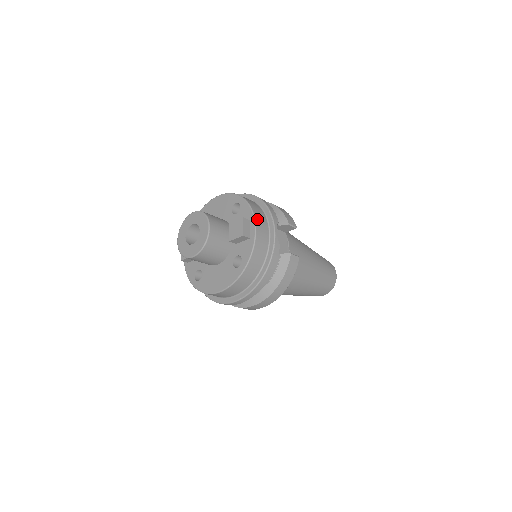
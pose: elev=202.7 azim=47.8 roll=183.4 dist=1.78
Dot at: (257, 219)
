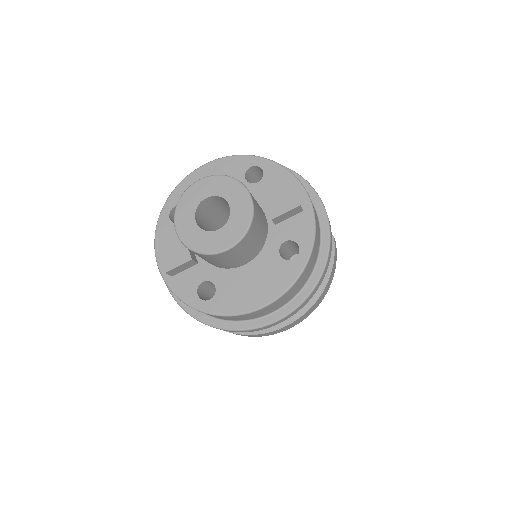
Dot at: (301, 183)
